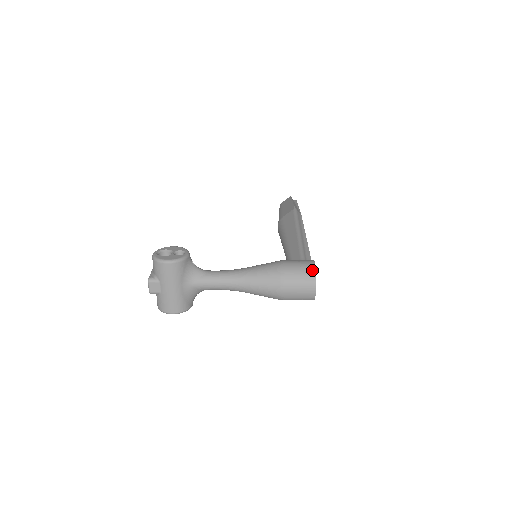
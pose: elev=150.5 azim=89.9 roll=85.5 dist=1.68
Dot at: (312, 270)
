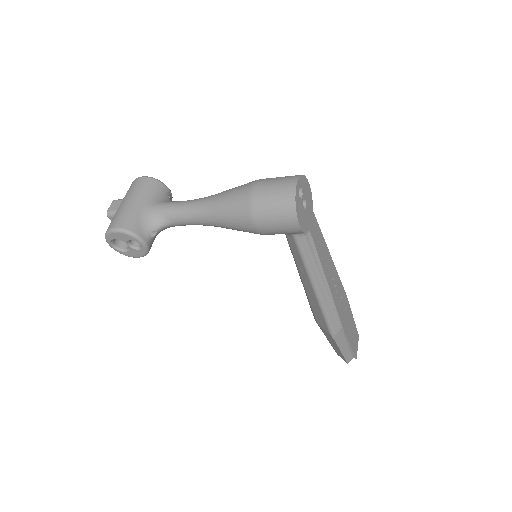
Dot at: occluded
